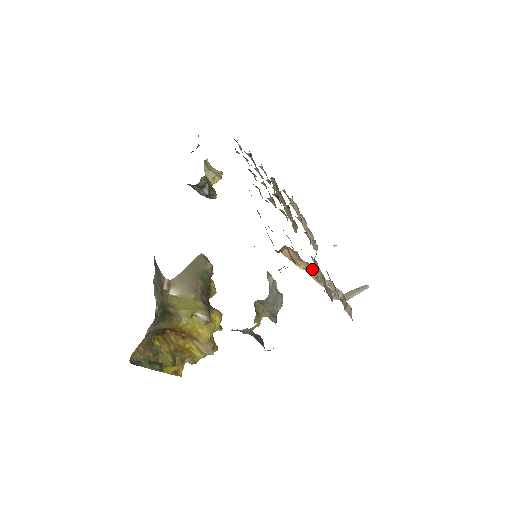
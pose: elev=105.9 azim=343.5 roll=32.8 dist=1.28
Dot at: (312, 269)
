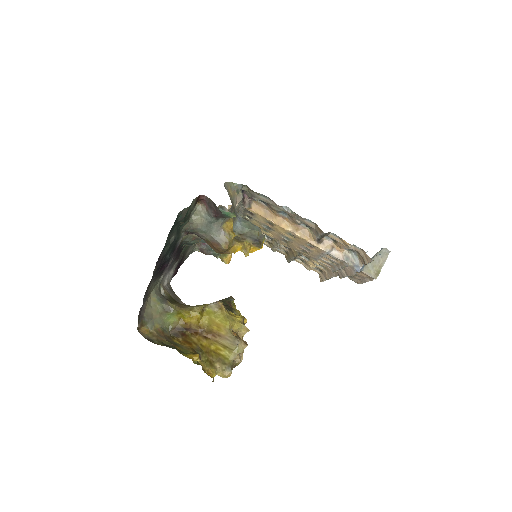
Dot at: (292, 221)
